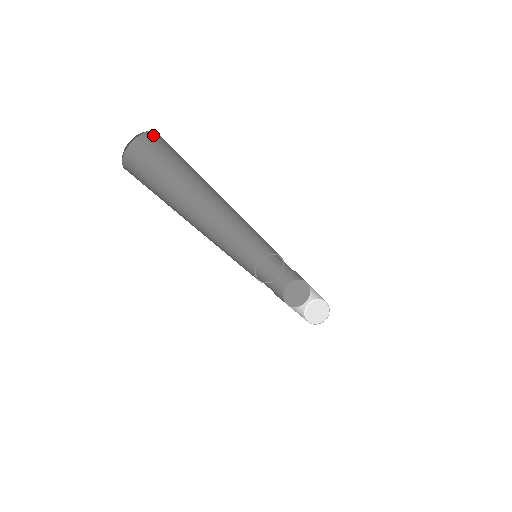
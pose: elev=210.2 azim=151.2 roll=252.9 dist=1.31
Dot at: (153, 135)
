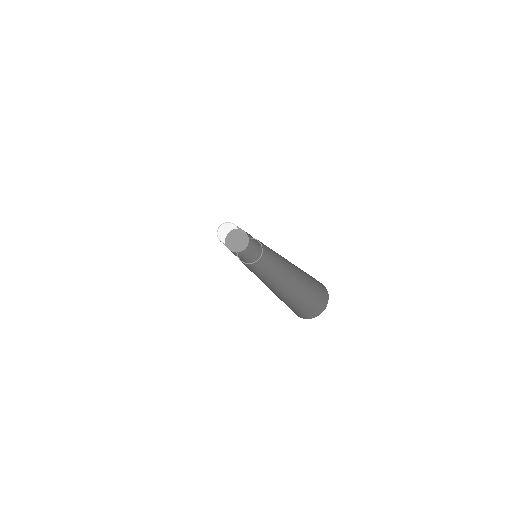
Dot at: occluded
